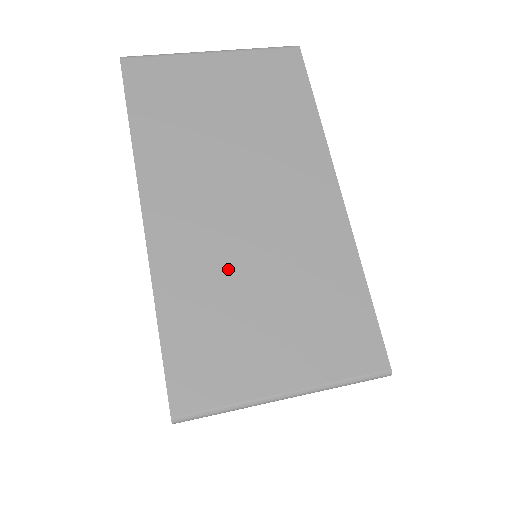
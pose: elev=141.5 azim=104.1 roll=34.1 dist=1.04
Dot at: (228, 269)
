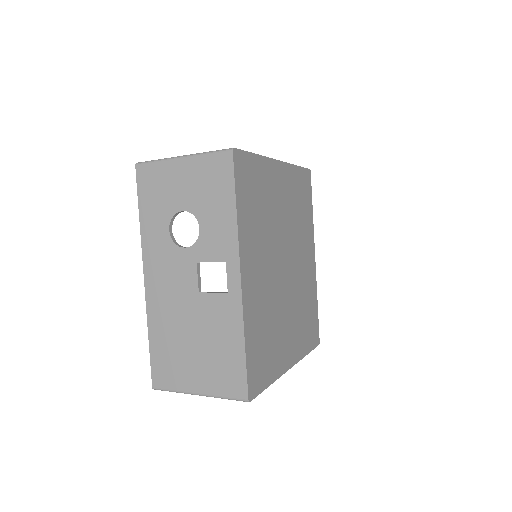
Dot at: occluded
